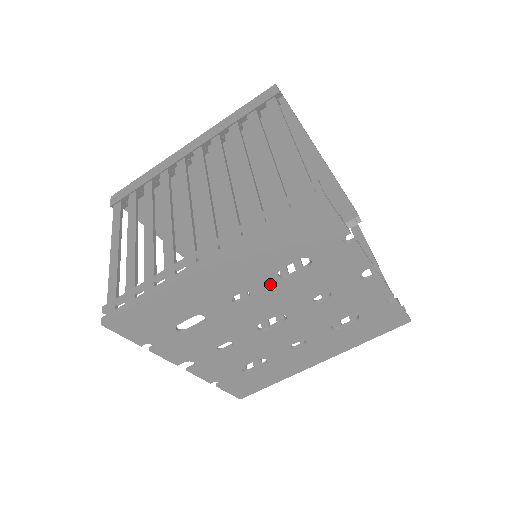
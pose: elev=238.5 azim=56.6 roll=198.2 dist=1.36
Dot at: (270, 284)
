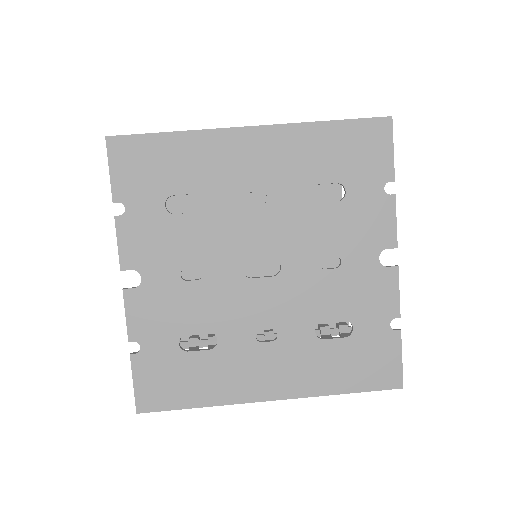
Dot at: (293, 200)
